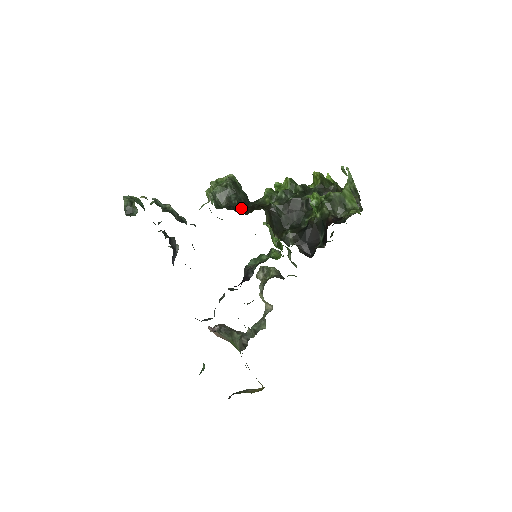
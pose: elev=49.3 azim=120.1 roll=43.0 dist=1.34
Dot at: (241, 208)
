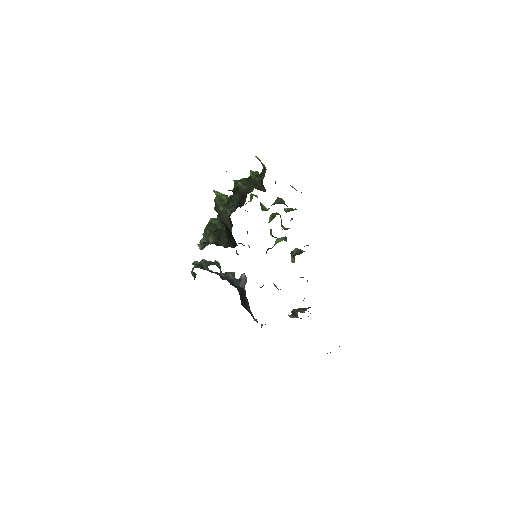
Dot at: occluded
